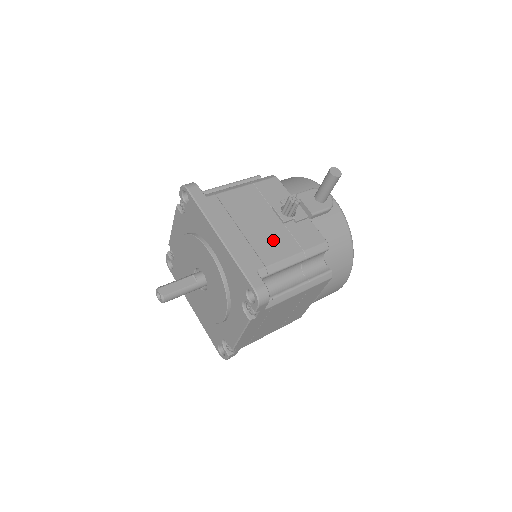
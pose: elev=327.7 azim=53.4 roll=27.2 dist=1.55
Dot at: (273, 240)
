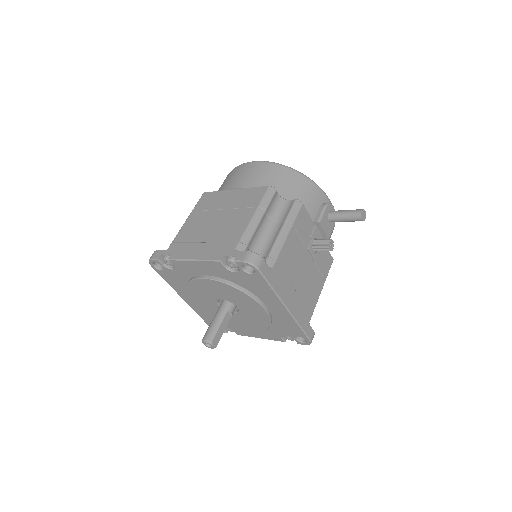
Dot at: (312, 284)
